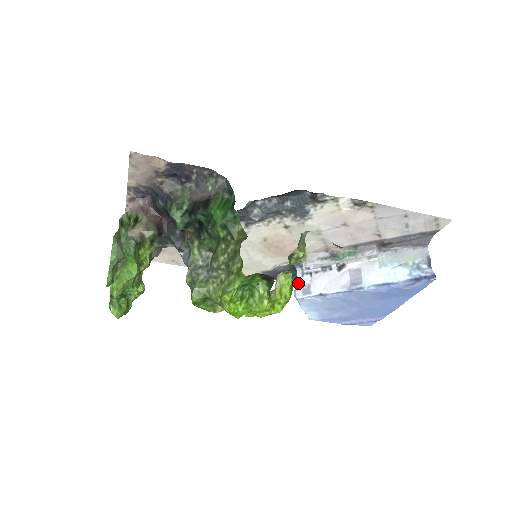
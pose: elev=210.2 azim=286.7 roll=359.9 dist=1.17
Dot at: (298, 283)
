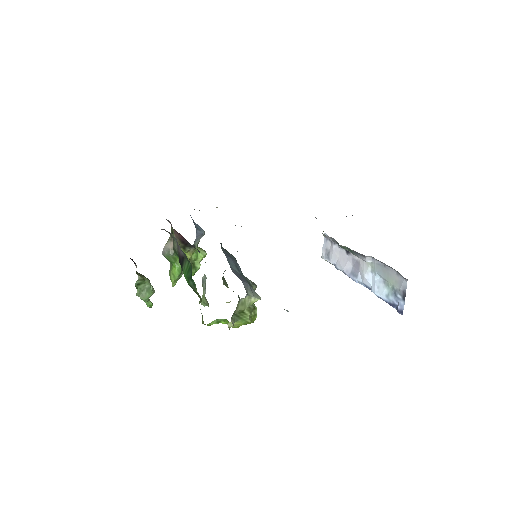
Dot at: (323, 244)
